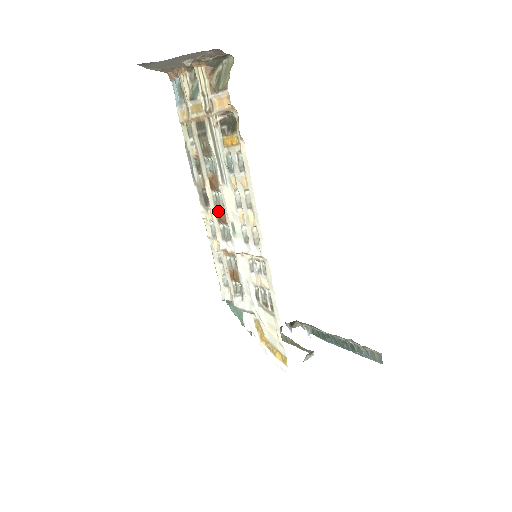
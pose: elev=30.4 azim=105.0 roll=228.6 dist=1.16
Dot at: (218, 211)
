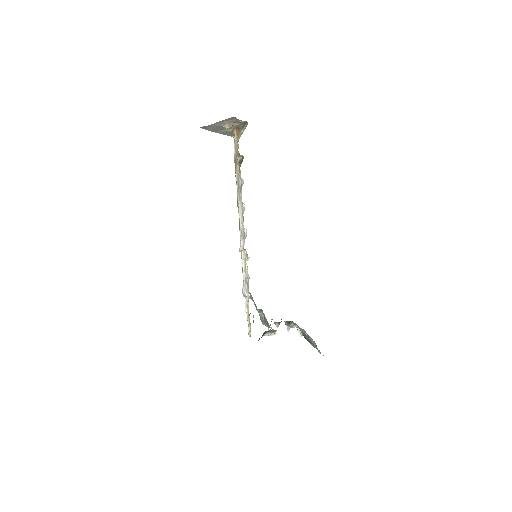
Dot at: occluded
